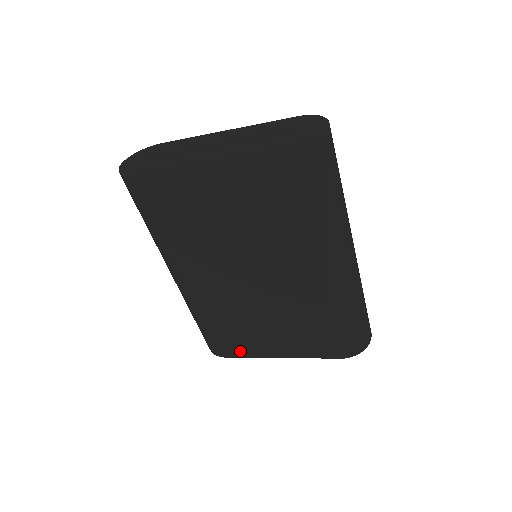
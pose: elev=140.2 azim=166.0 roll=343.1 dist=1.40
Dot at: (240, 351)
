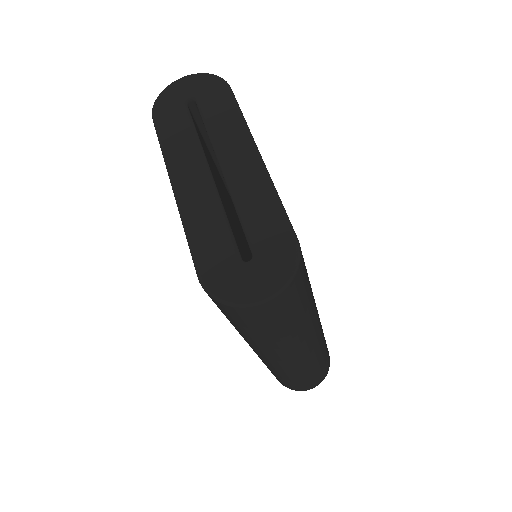
Dot at: occluded
